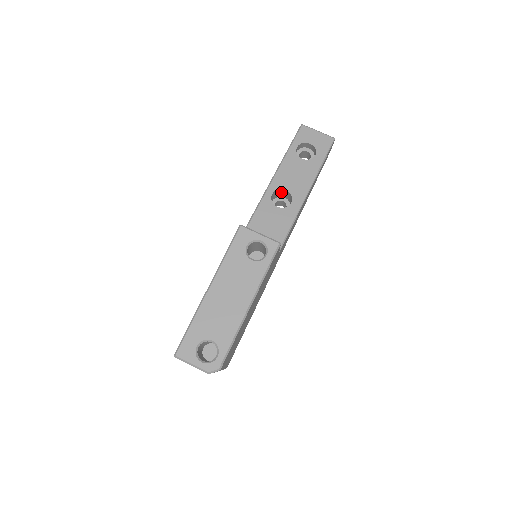
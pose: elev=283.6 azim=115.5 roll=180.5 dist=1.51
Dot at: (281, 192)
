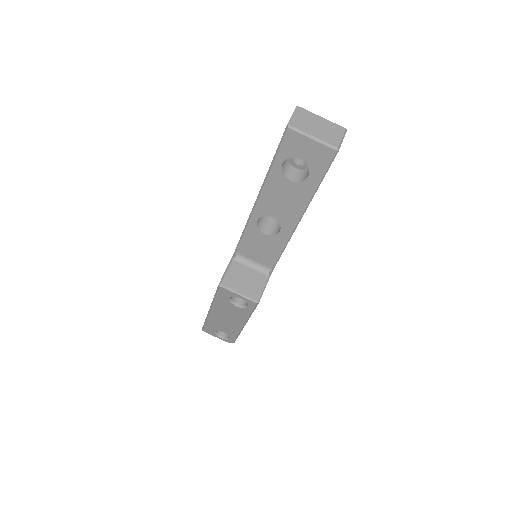
Dot at: occluded
